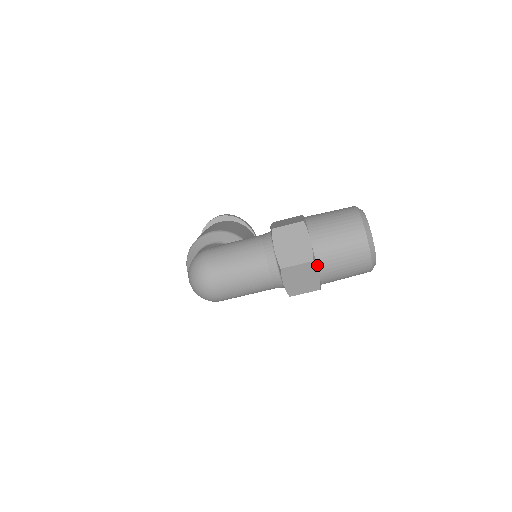
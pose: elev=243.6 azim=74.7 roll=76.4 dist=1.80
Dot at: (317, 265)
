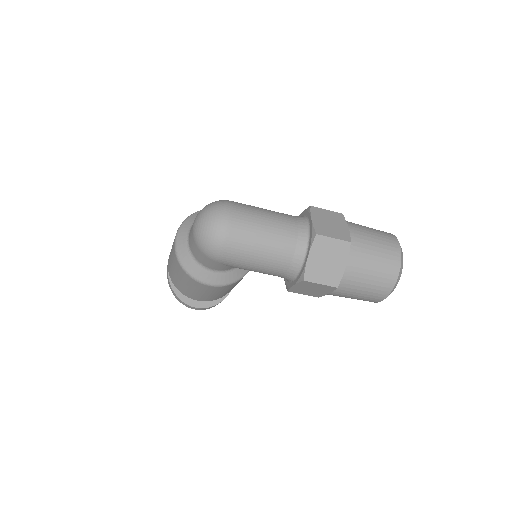
Dot at: (349, 252)
